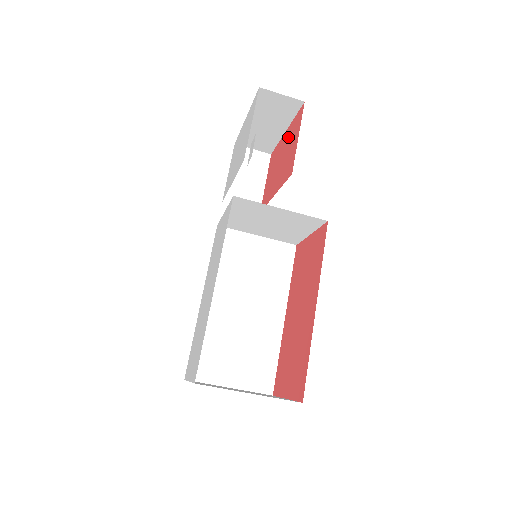
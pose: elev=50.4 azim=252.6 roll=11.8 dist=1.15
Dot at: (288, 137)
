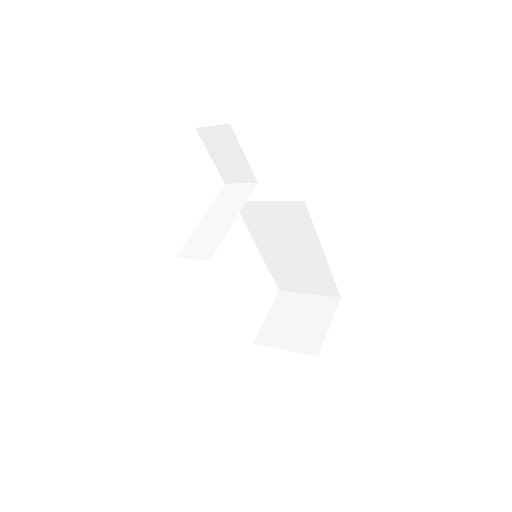
Dot at: occluded
